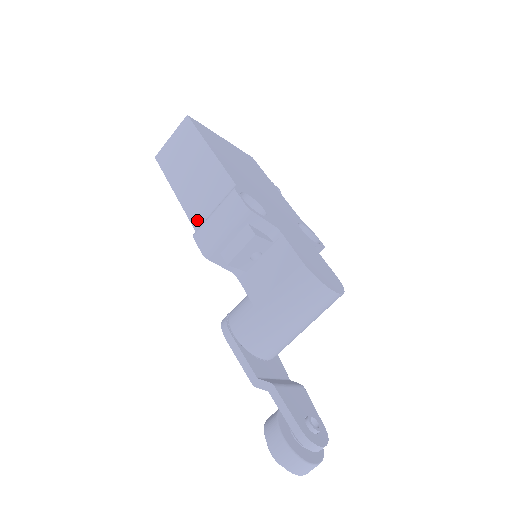
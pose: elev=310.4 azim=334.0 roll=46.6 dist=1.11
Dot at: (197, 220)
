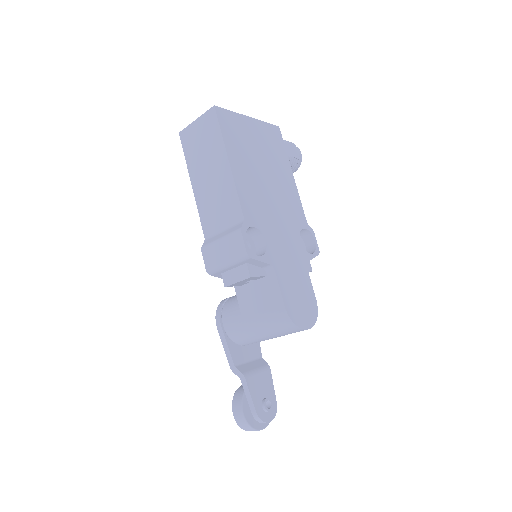
Dot at: (207, 229)
